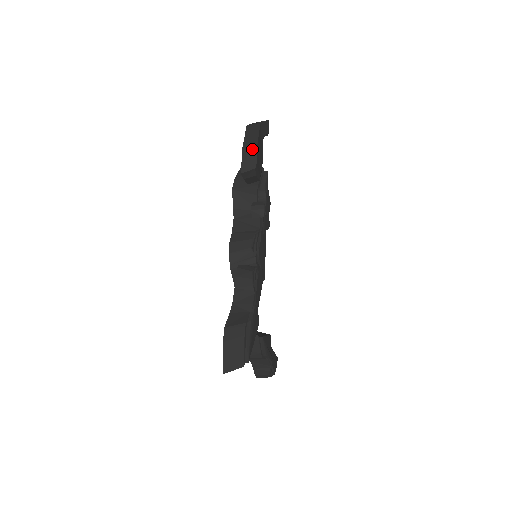
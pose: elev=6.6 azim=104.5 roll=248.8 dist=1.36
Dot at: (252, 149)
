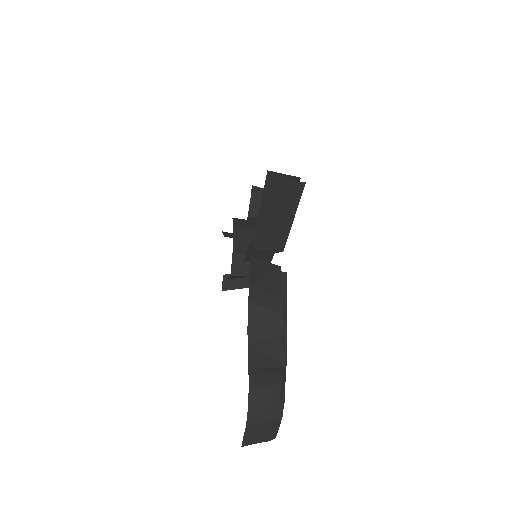
Dot at: occluded
